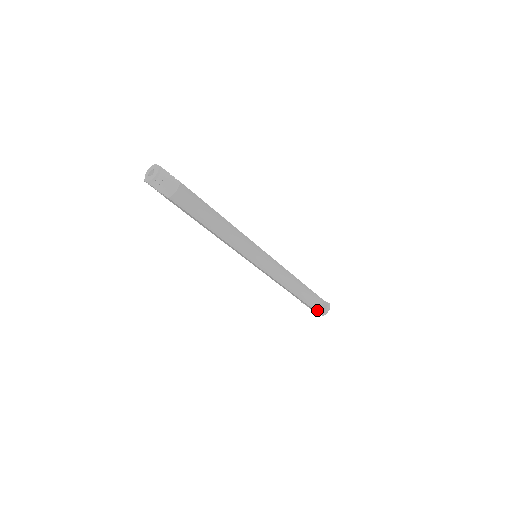
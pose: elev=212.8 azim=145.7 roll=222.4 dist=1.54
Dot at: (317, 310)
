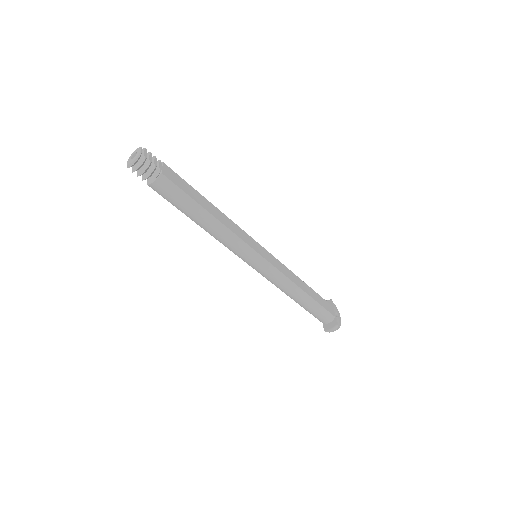
Dot at: (324, 323)
